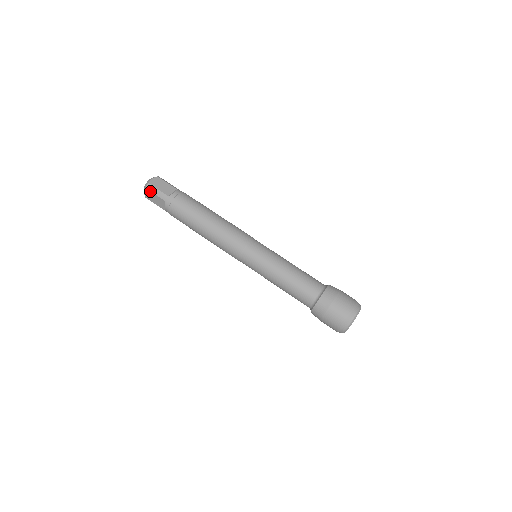
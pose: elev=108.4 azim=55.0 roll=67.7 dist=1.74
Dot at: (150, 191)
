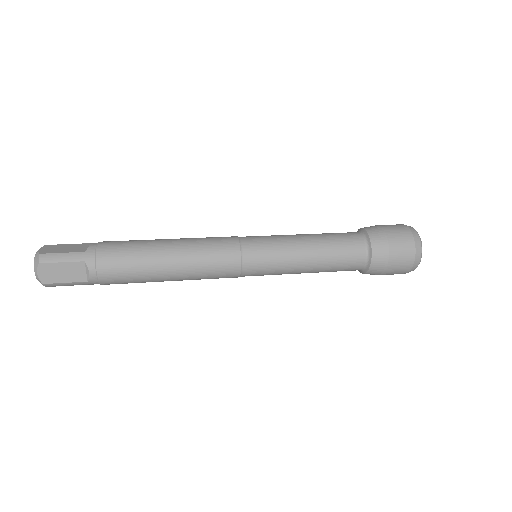
Dot at: (55, 245)
